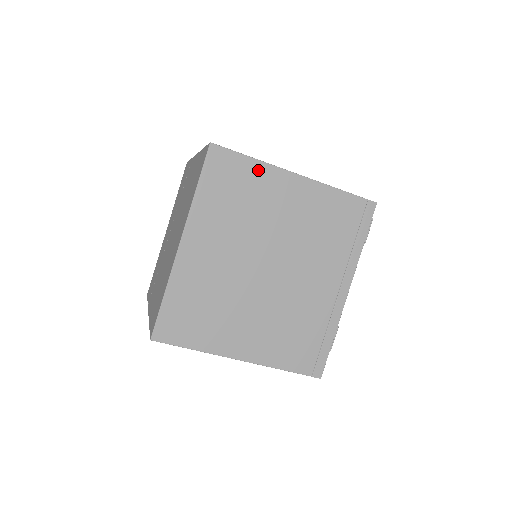
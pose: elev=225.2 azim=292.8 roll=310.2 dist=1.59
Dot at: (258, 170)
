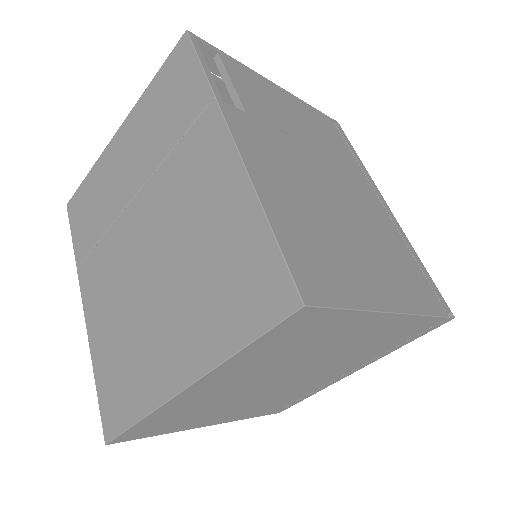
Dot at: (350, 319)
